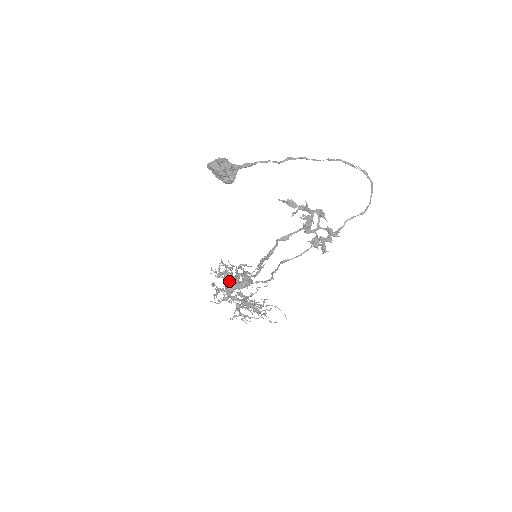
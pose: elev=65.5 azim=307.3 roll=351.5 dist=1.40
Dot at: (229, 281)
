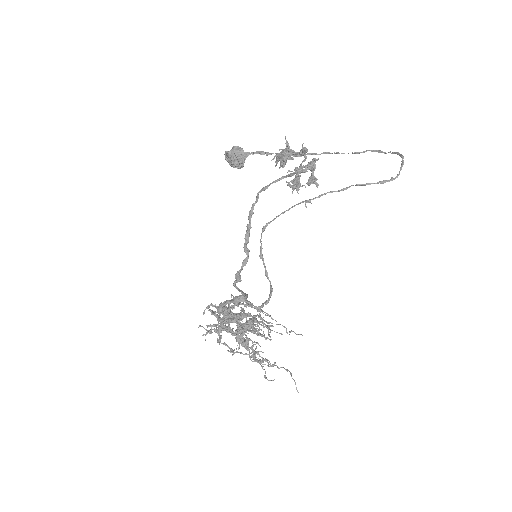
Dot at: occluded
